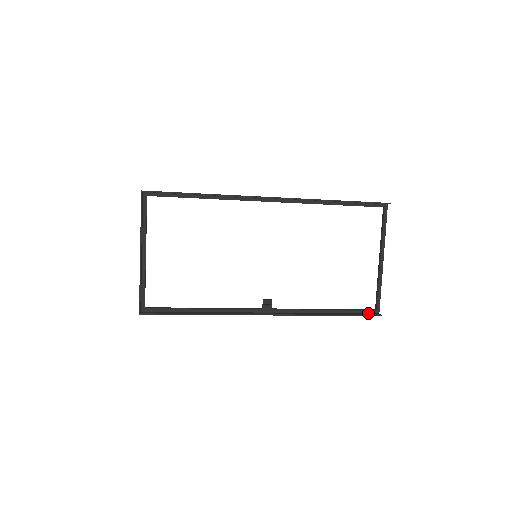
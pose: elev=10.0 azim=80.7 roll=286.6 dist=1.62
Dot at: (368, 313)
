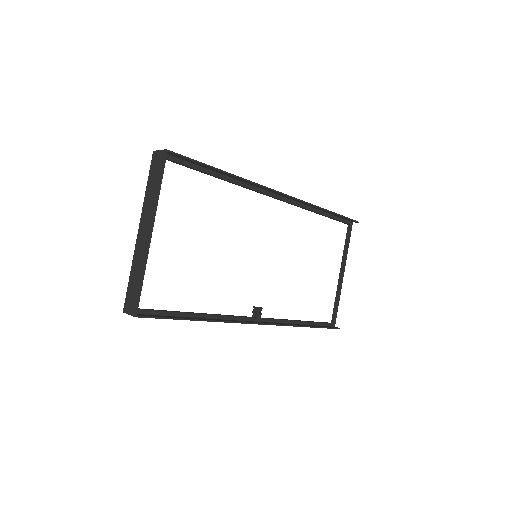
Dot at: (328, 326)
